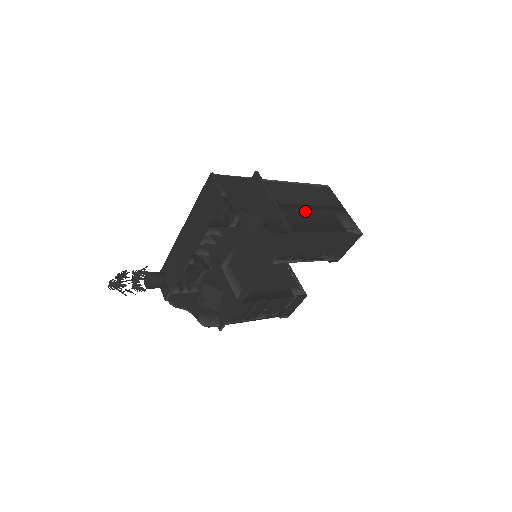
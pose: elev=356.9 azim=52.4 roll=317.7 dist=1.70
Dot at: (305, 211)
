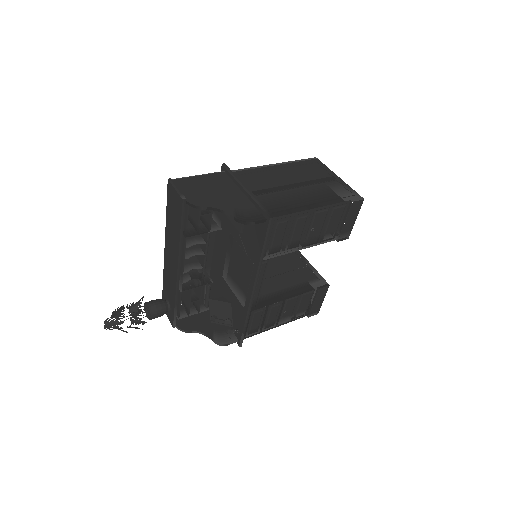
Dot at: (288, 191)
